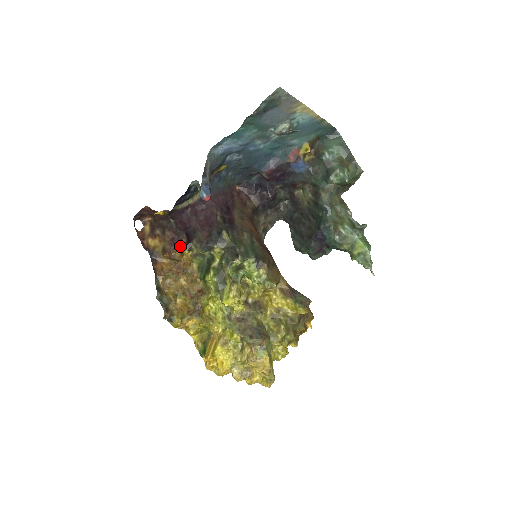
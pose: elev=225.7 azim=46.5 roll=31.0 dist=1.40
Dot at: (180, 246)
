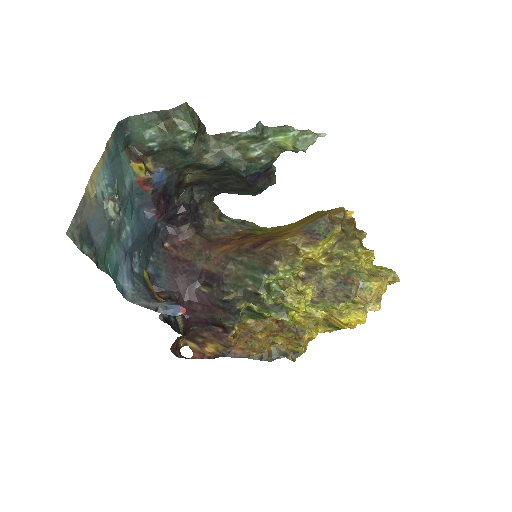
Dot at: (226, 337)
